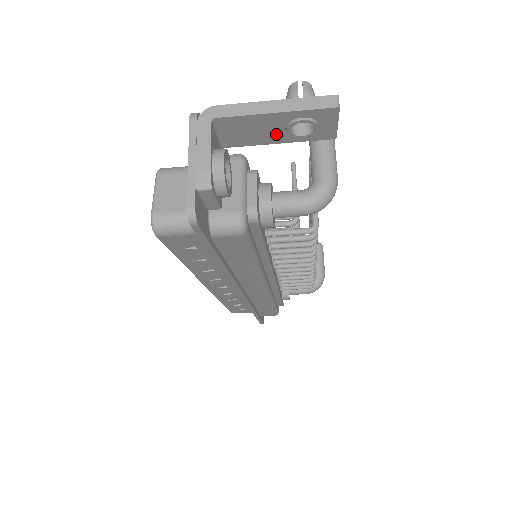
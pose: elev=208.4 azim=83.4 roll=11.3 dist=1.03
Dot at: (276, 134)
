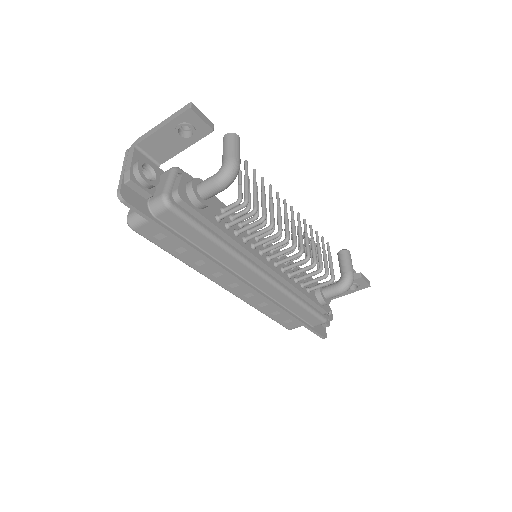
Dot at: (177, 142)
